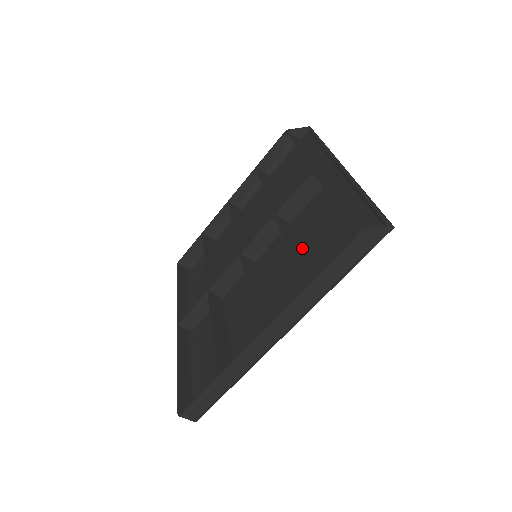
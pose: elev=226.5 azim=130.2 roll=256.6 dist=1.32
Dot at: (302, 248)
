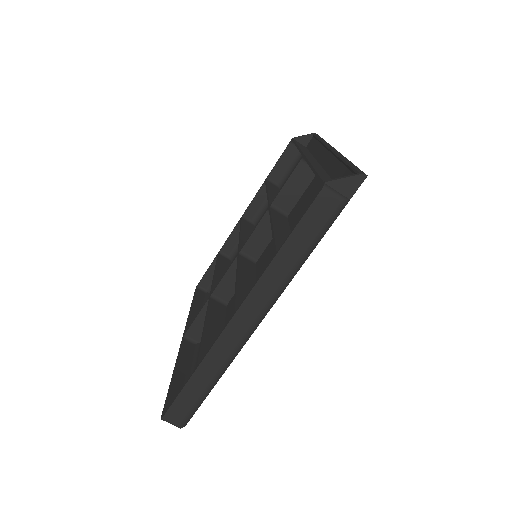
Dot at: occluded
